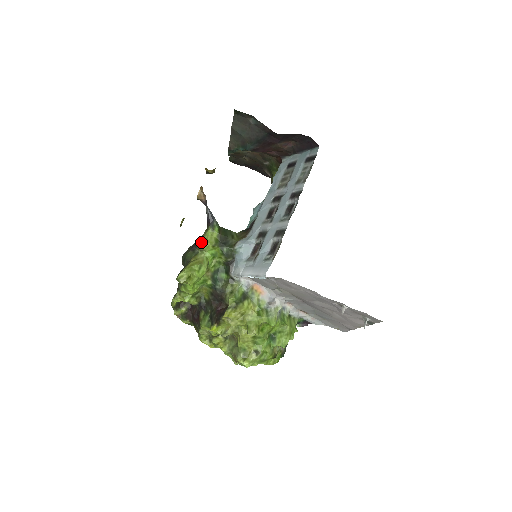
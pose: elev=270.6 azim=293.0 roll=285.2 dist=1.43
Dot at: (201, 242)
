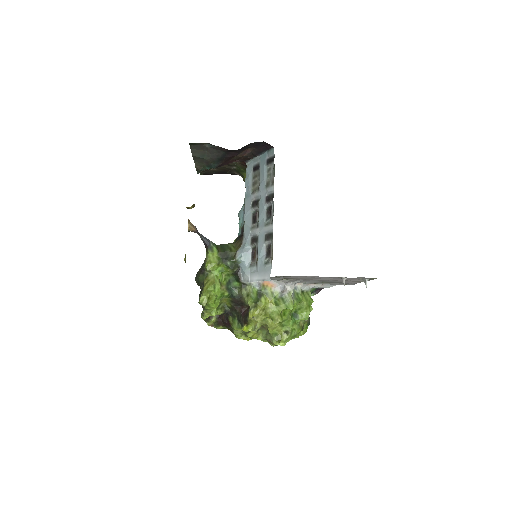
Dot at: (207, 265)
